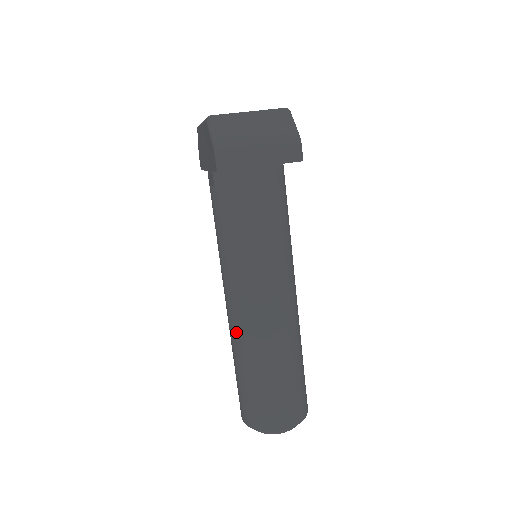
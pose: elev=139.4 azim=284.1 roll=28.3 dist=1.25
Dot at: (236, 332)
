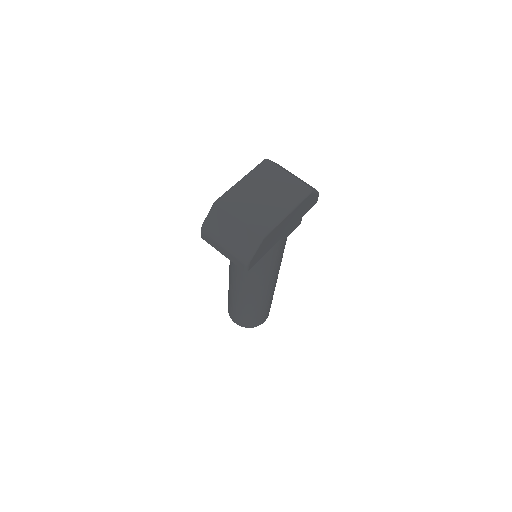
Dot at: occluded
